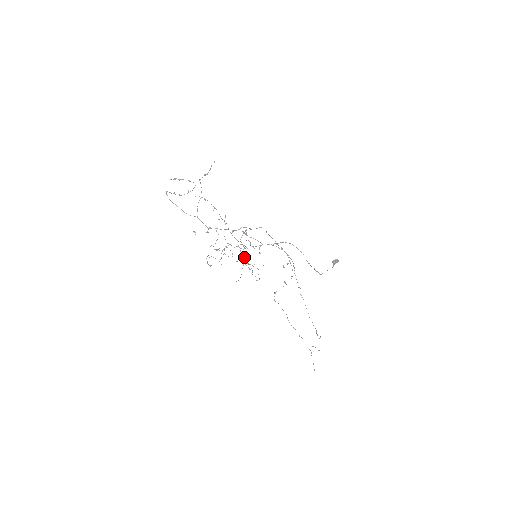
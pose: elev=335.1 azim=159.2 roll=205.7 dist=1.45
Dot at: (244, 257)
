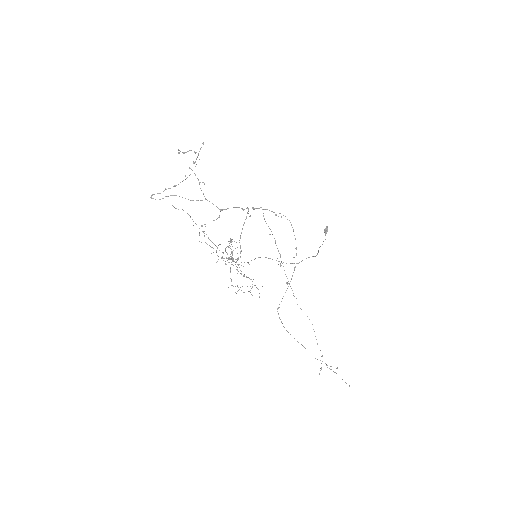
Dot at: occluded
